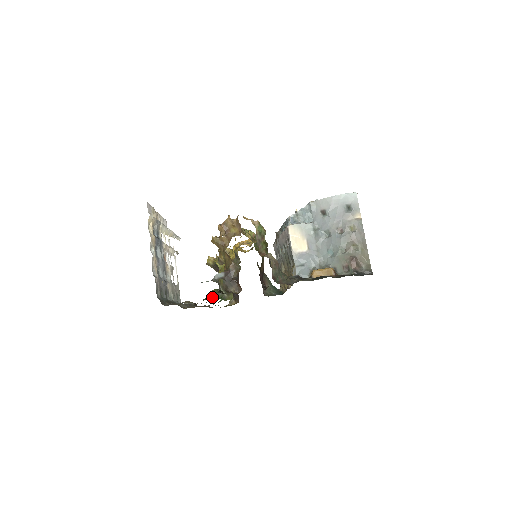
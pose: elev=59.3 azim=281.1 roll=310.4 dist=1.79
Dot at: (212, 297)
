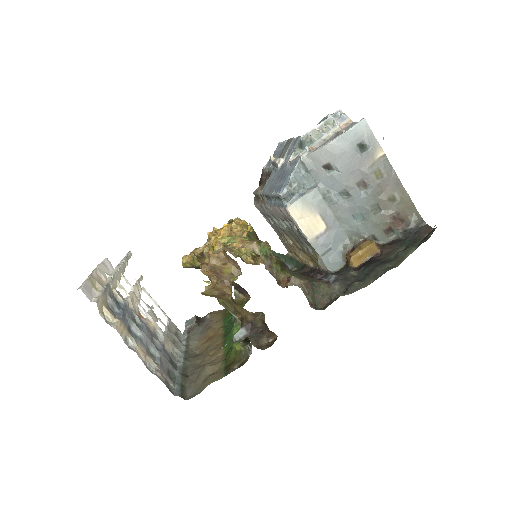
Dot at: (242, 359)
